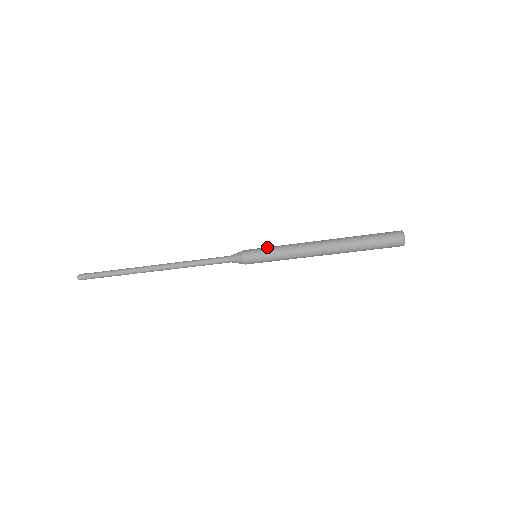
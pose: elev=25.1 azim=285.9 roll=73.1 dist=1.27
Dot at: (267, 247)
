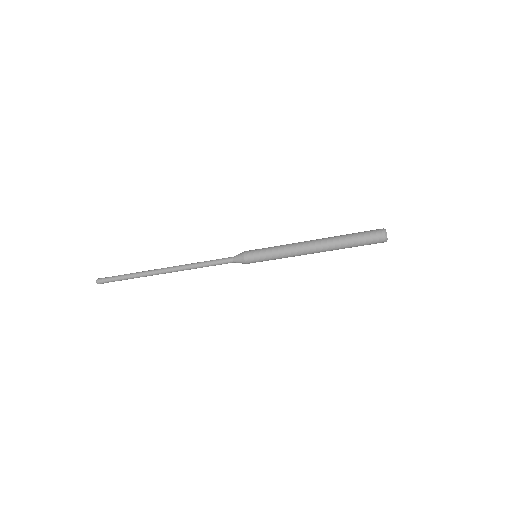
Dot at: occluded
